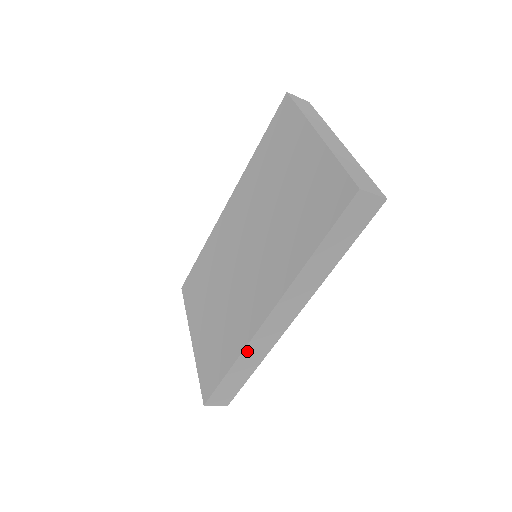
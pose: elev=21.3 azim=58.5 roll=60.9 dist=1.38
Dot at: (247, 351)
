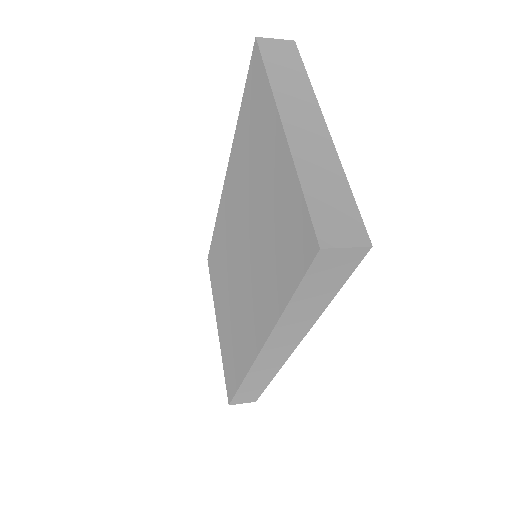
Dot at: (251, 374)
